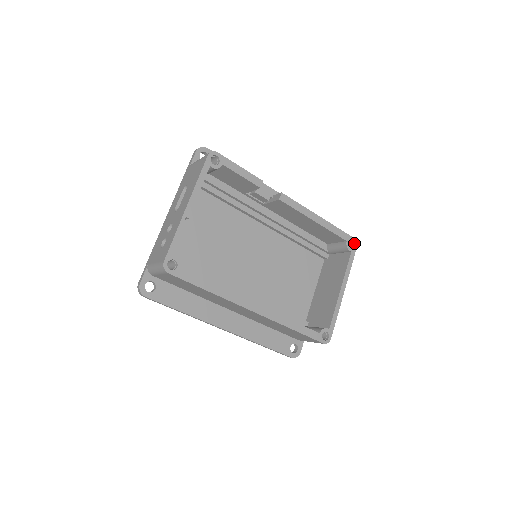
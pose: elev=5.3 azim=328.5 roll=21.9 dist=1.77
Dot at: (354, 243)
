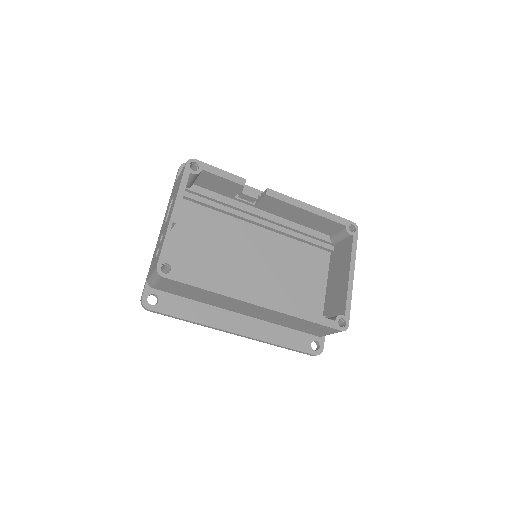
Dot at: (354, 227)
